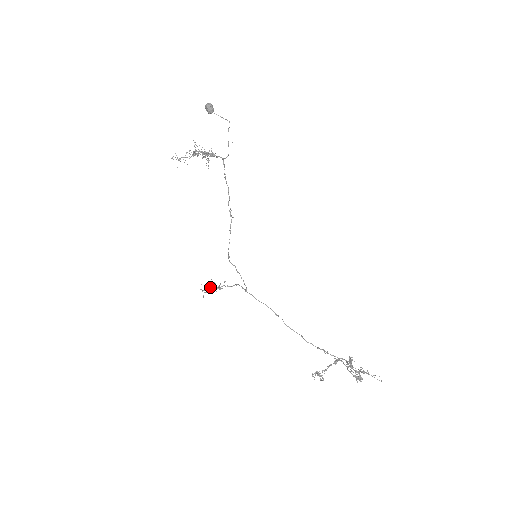
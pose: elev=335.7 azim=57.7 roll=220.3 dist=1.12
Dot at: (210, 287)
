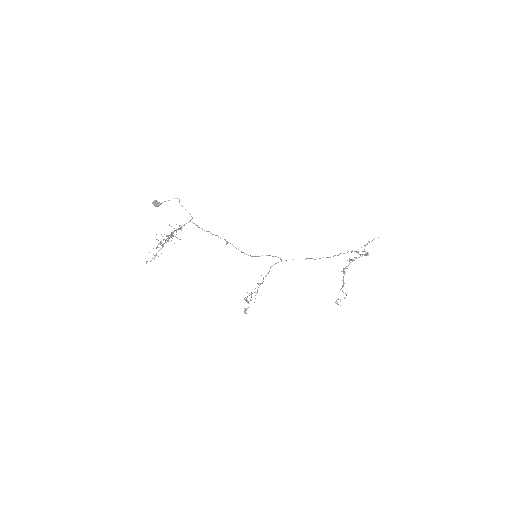
Dot at: (251, 297)
